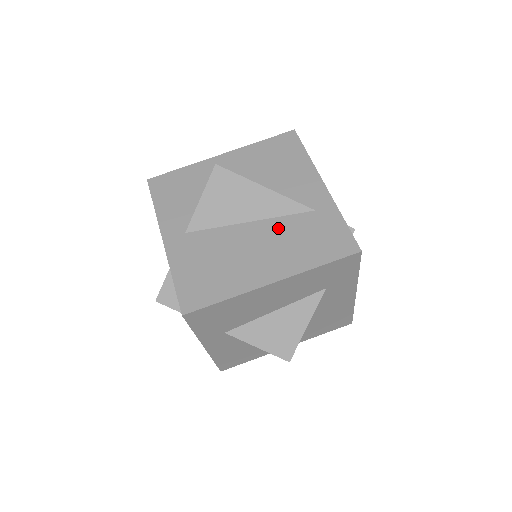
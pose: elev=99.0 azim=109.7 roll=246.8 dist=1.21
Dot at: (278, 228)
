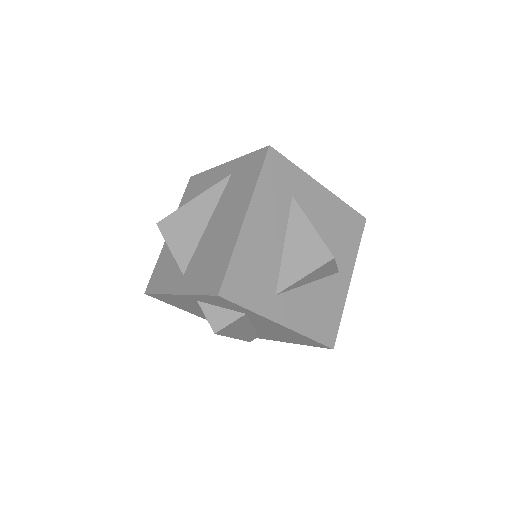
Dot at: (223, 203)
